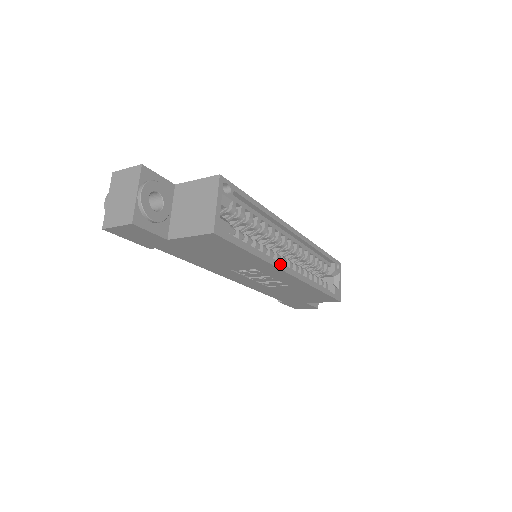
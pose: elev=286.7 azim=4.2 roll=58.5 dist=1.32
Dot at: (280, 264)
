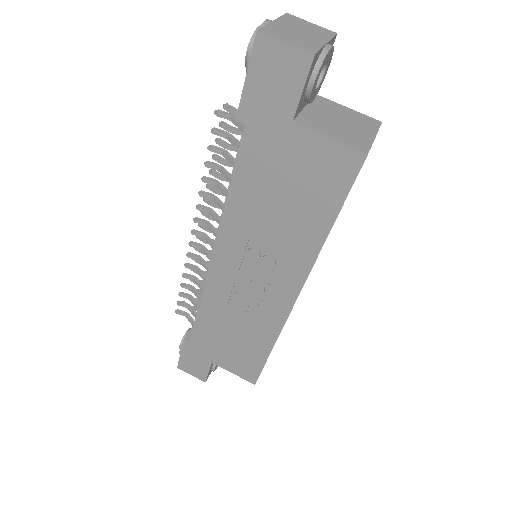
Dot at: (309, 273)
